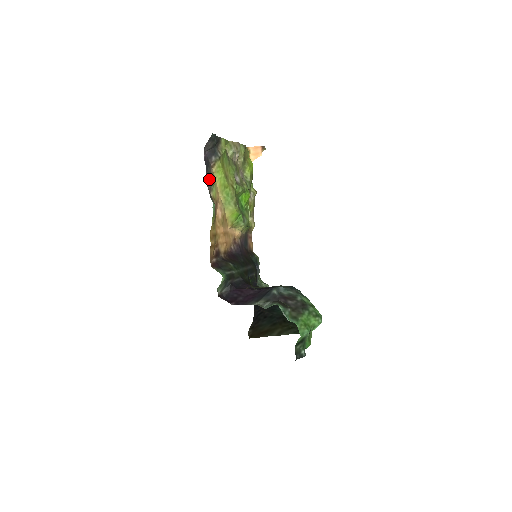
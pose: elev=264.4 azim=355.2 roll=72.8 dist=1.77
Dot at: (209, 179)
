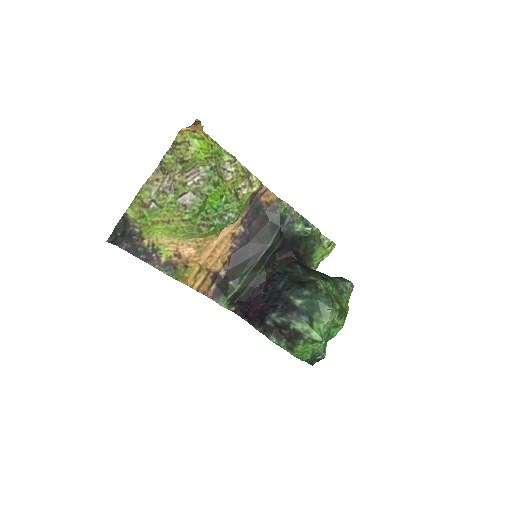
Dot at: (148, 254)
